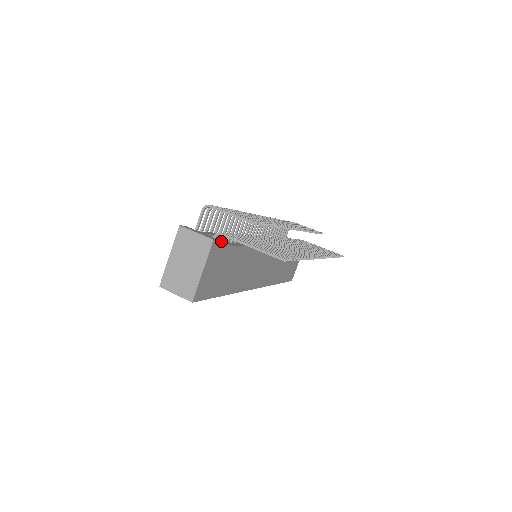
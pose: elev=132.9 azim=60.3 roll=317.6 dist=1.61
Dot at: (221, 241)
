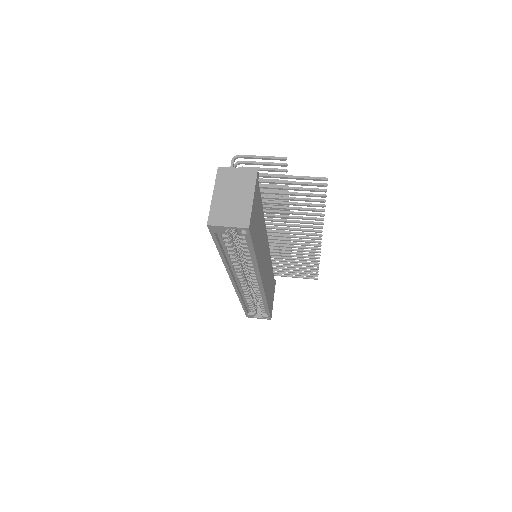
Dot at: occluded
